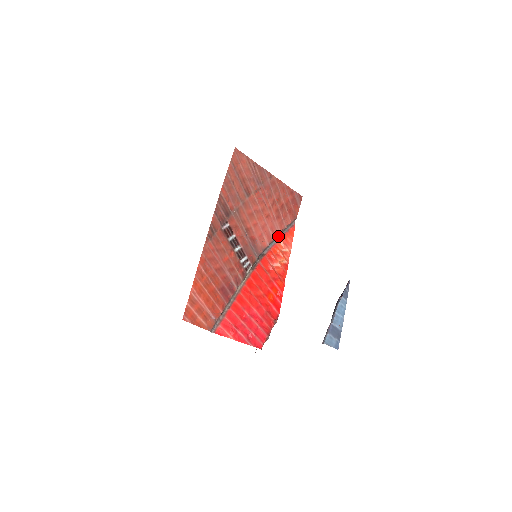
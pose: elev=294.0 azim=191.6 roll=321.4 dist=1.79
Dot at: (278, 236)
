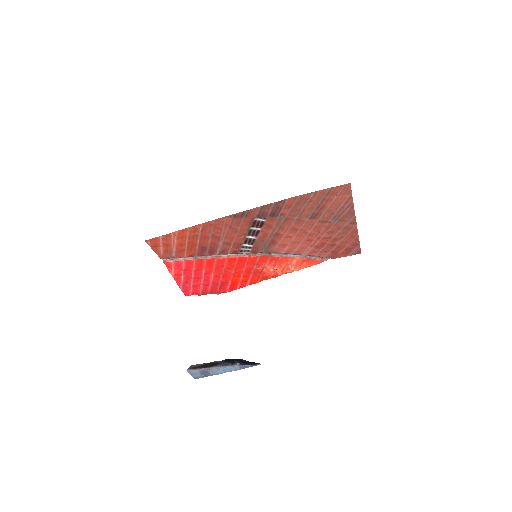
Dot at: (300, 254)
